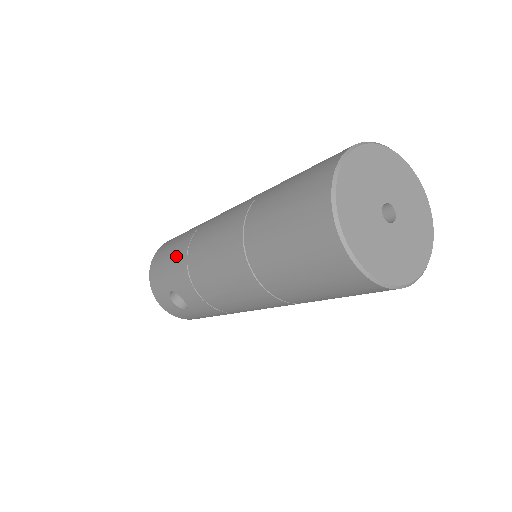
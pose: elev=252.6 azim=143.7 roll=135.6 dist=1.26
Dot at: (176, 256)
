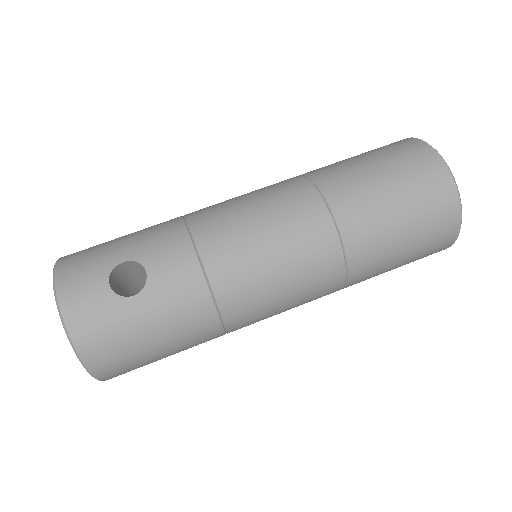
Dot at: (151, 227)
